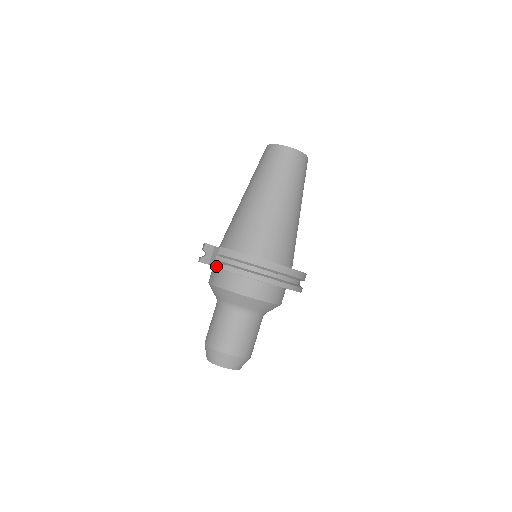
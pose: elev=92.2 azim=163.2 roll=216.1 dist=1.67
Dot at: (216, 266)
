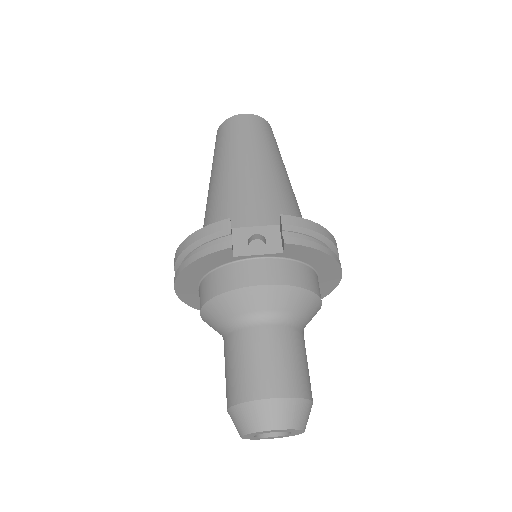
Dot at: (288, 241)
